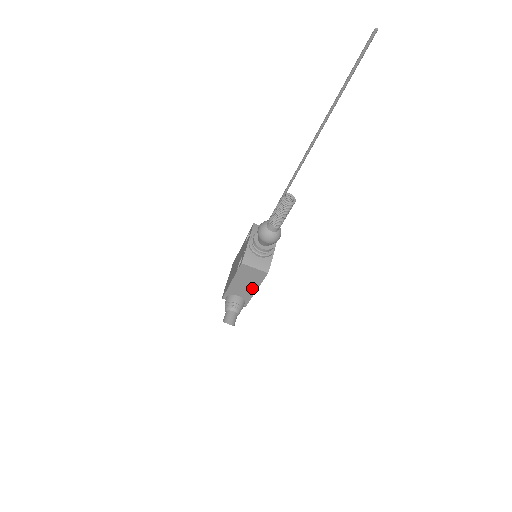
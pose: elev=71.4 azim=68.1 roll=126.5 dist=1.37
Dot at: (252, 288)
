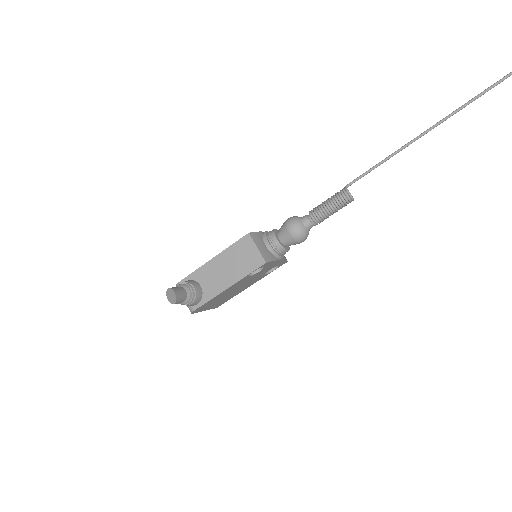
Dot at: (228, 280)
